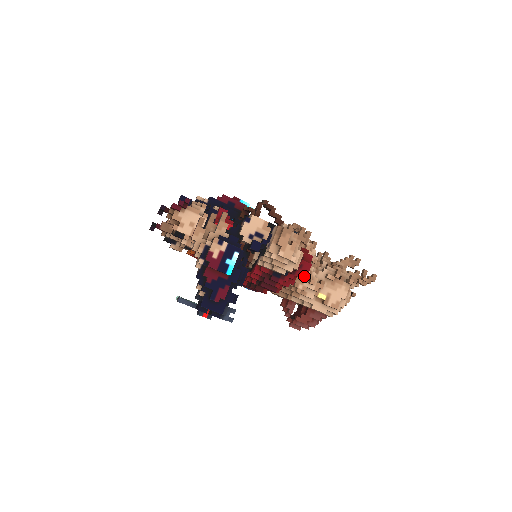
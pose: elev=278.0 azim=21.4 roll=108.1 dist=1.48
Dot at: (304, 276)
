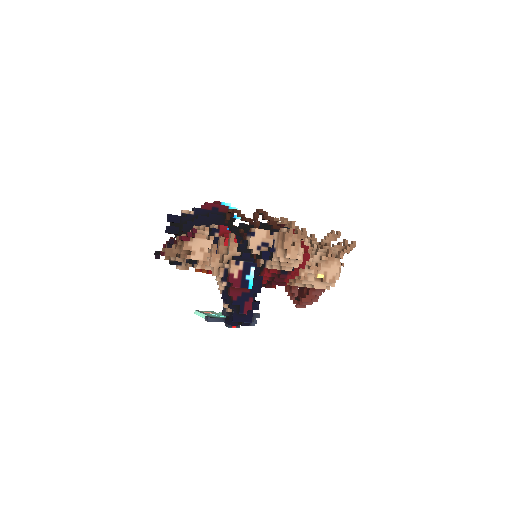
Dot at: occluded
